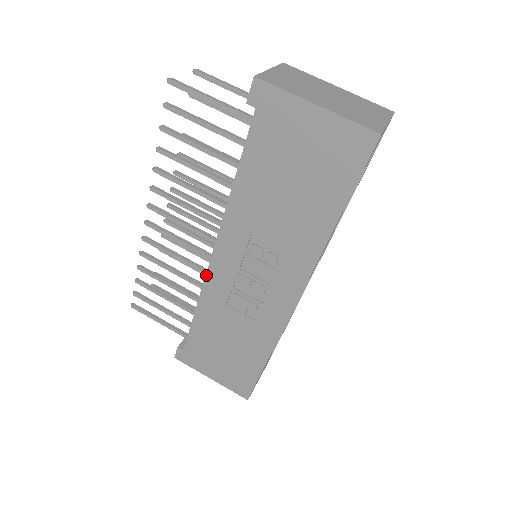
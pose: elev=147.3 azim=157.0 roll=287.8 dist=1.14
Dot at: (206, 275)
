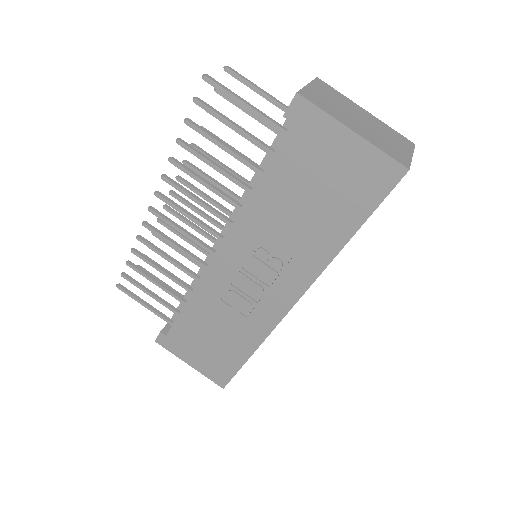
Dot at: (205, 269)
